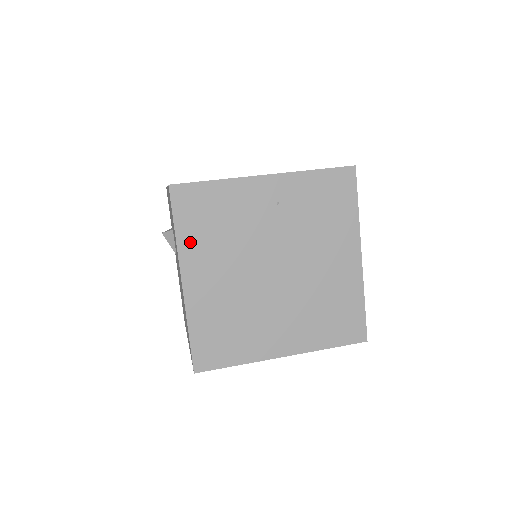
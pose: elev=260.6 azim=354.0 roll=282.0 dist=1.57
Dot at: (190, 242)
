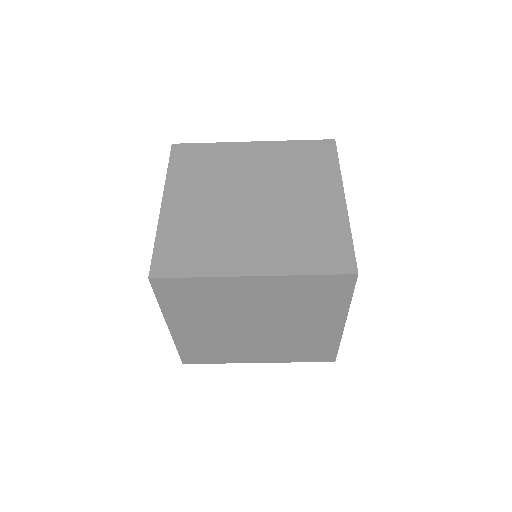
Dot at: (174, 310)
